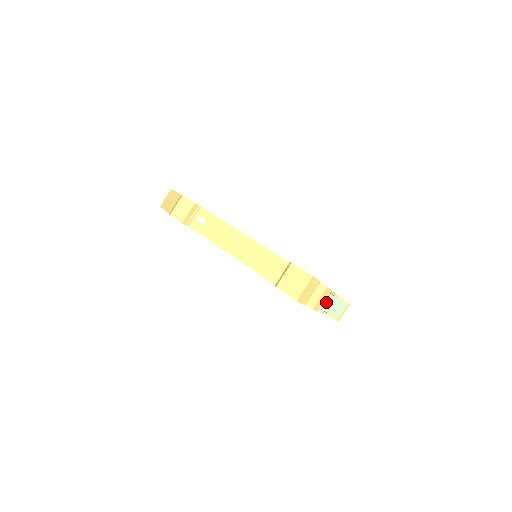
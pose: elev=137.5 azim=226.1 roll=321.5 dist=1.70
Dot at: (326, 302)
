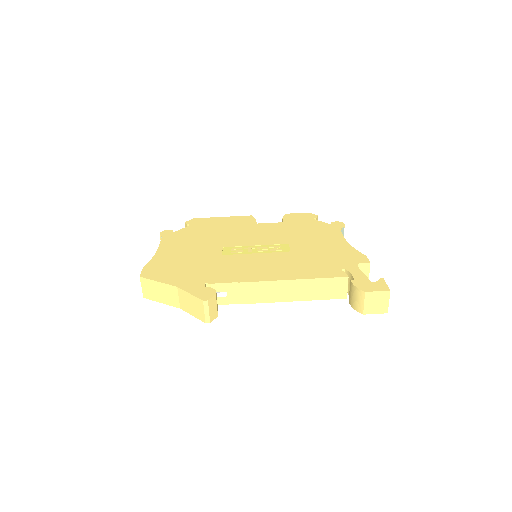
Dot at: occluded
